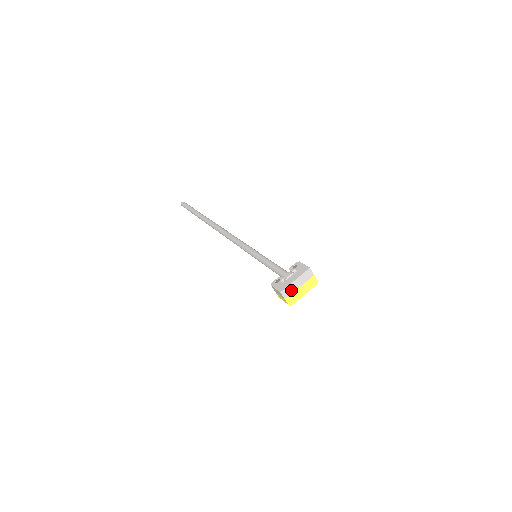
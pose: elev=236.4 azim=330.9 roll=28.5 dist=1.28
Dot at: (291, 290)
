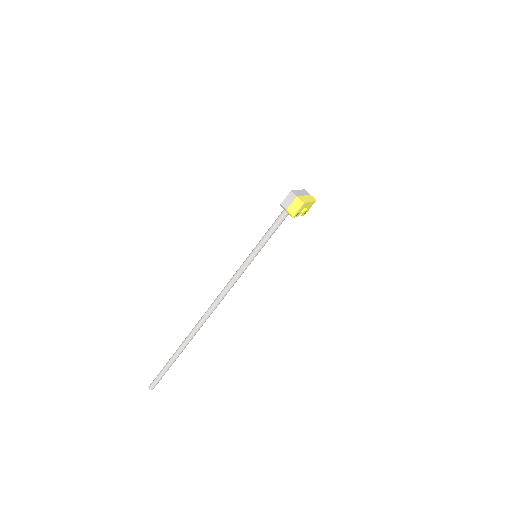
Dot at: (298, 194)
